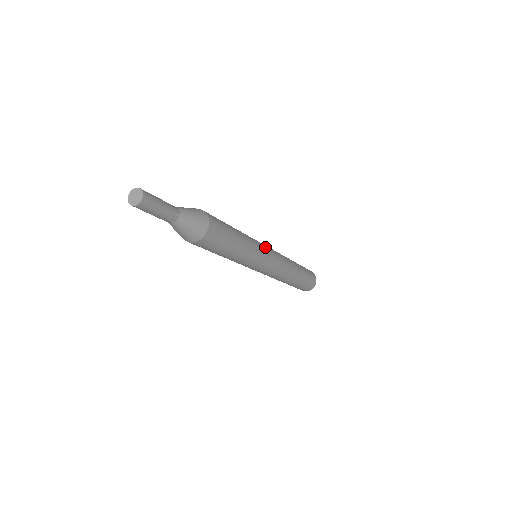
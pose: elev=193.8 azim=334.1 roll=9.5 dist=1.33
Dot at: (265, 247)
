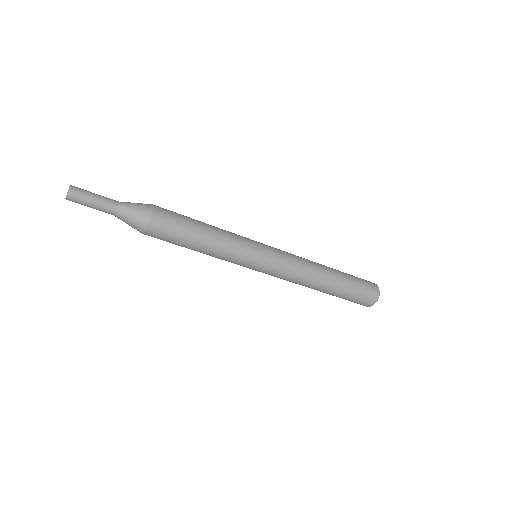
Dot at: (258, 242)
